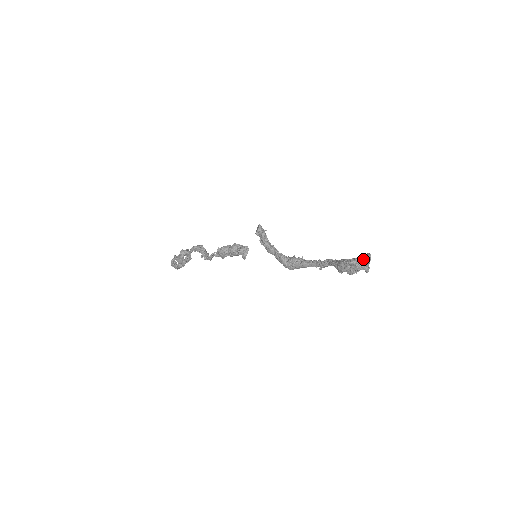
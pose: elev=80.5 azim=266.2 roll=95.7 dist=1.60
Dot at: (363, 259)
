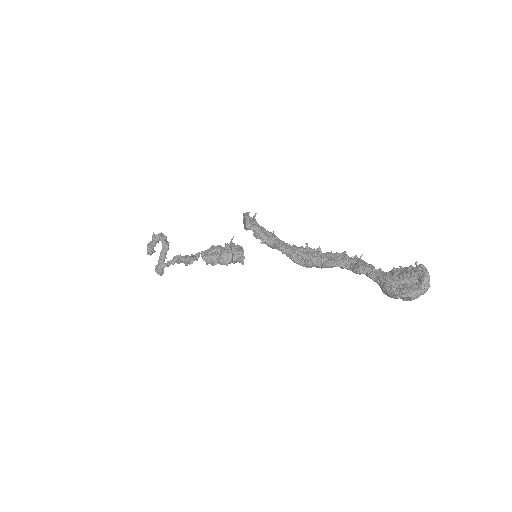
Dot at: (419, 284)
